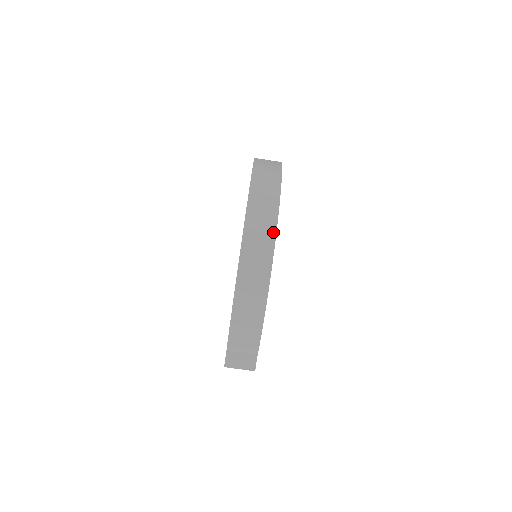
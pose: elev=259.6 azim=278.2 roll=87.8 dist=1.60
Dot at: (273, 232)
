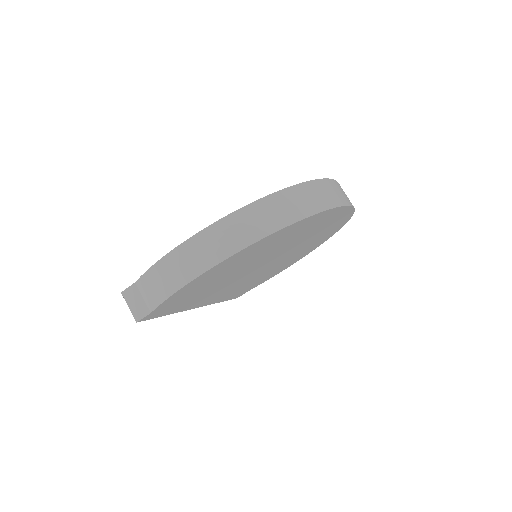
Dot at: (263, 234)
